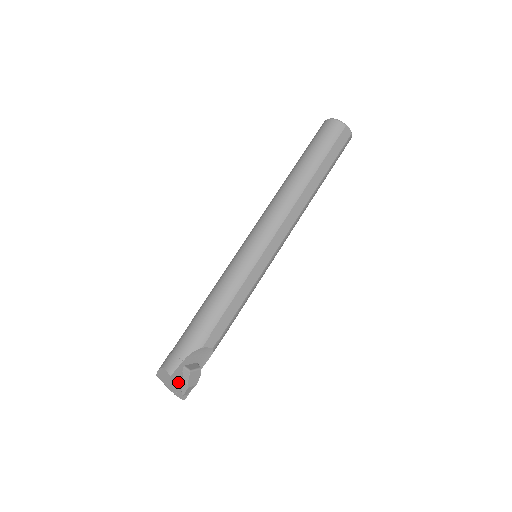
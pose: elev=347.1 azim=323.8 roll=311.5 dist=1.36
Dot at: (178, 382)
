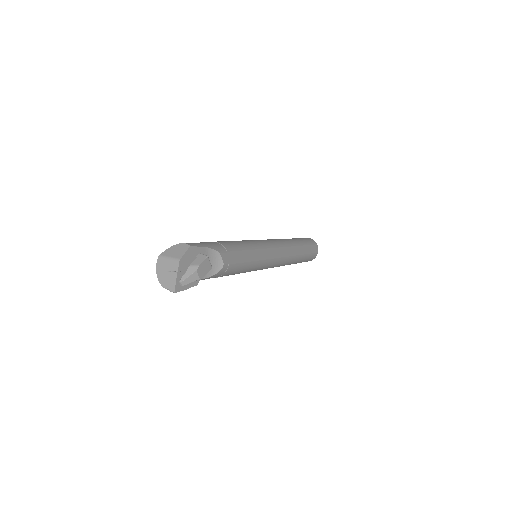
Dot at: (187, 263)
